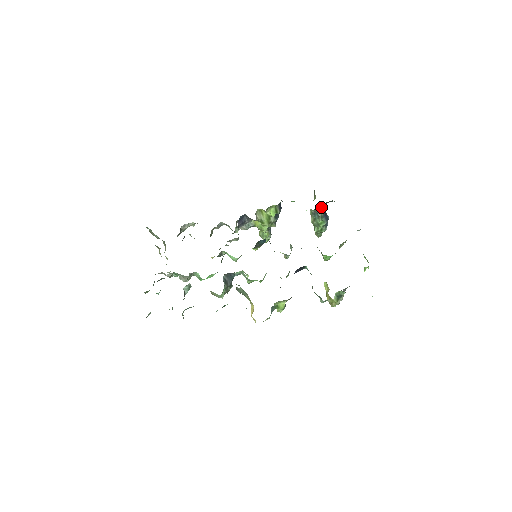
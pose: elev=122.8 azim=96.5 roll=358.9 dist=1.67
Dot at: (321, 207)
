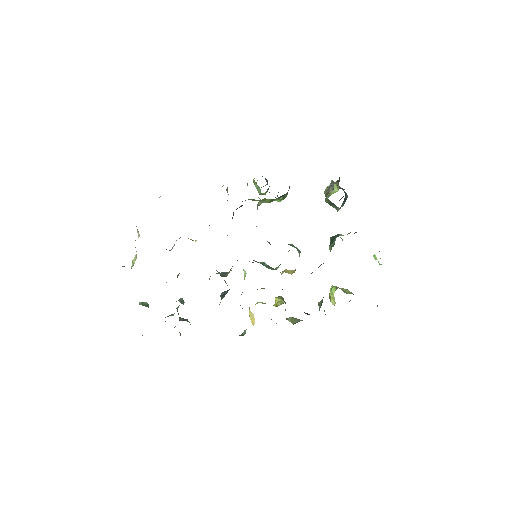
Dot at: occluded
